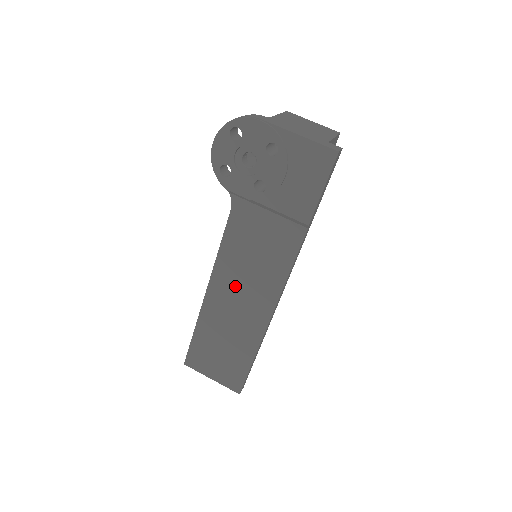
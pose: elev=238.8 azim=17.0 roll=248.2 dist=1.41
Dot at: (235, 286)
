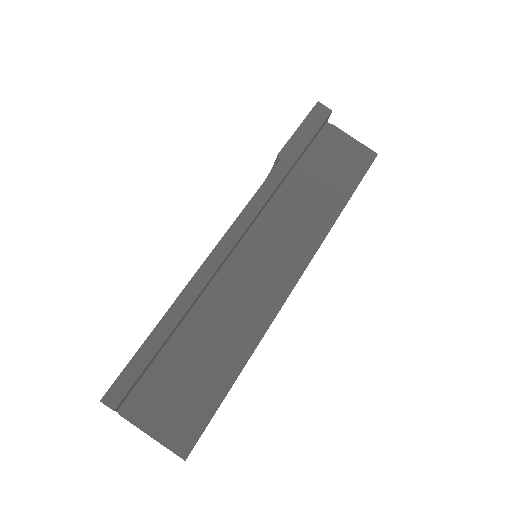
Dot at: occluded
